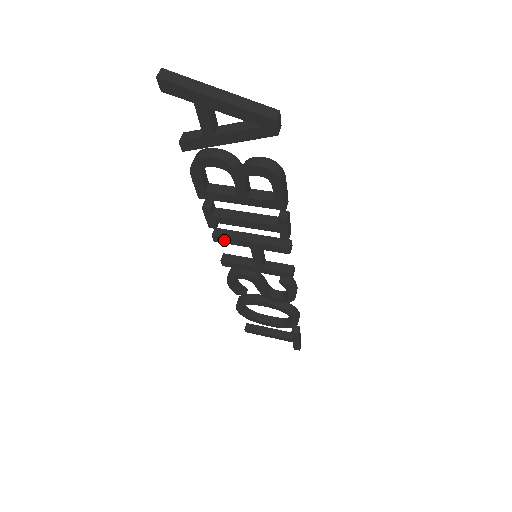
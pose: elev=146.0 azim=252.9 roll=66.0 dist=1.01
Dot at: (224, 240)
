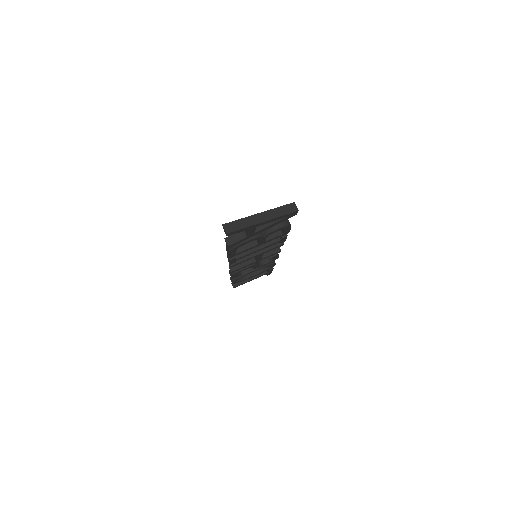
Dot at: (239, 263)
